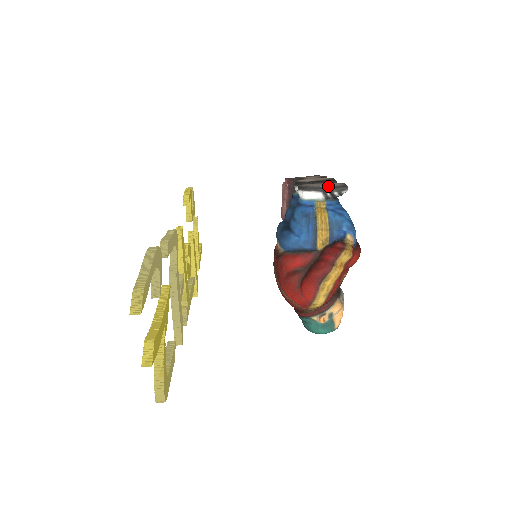
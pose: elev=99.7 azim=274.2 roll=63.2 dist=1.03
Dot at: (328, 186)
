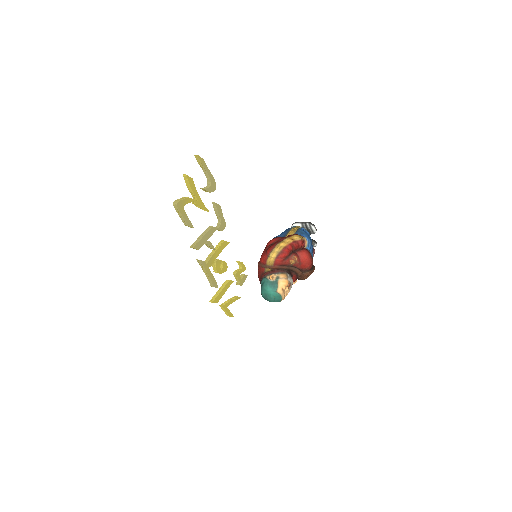
Dot at: occluded
